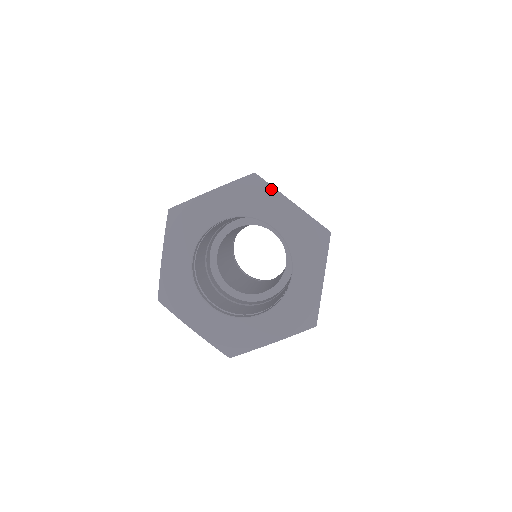
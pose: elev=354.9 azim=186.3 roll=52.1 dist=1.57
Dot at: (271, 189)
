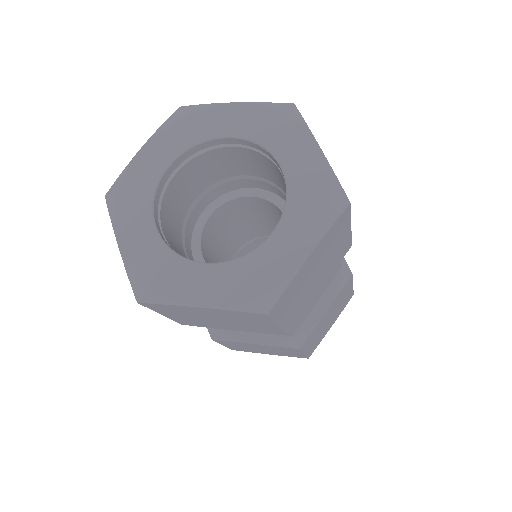
Dot at: (303, 125)
